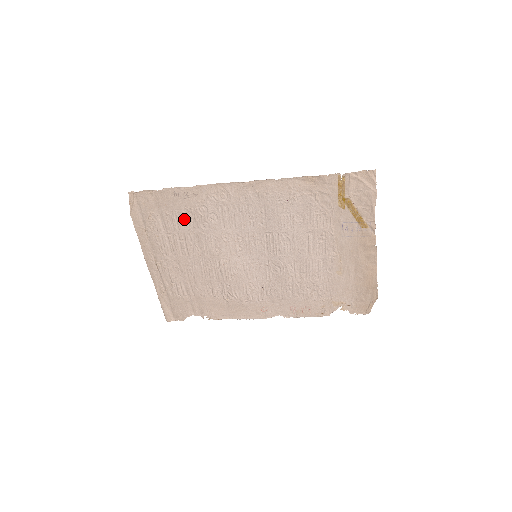
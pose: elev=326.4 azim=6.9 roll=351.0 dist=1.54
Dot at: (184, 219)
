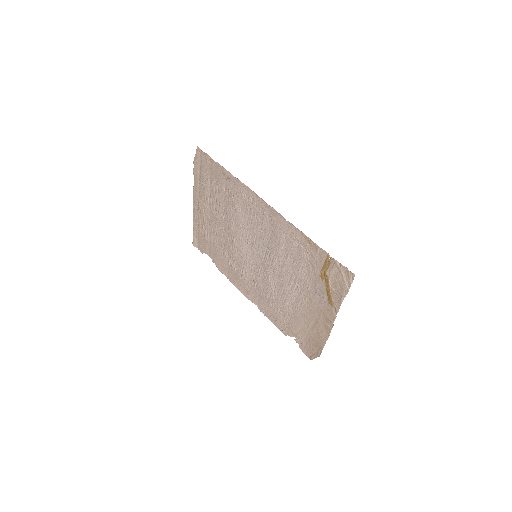
Dot at: (223, 193)
